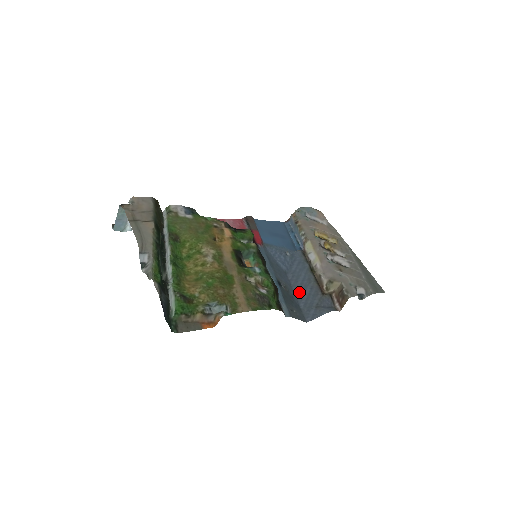
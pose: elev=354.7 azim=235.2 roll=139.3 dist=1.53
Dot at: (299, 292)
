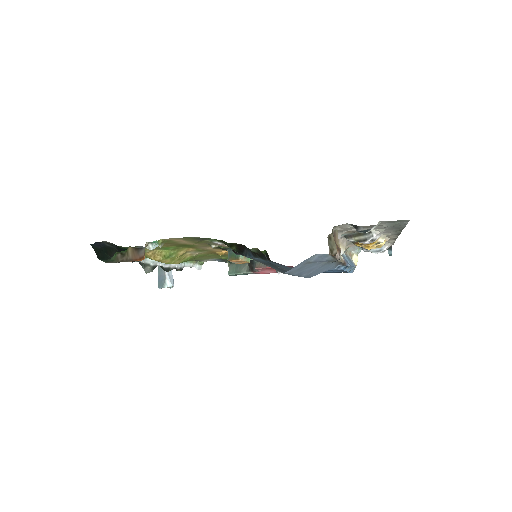
Dot at: (304, 273)
